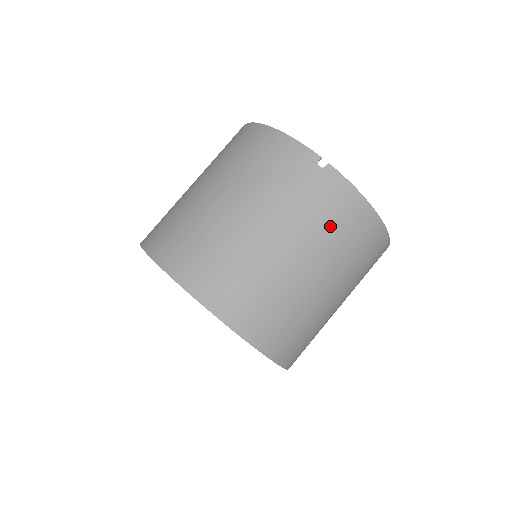
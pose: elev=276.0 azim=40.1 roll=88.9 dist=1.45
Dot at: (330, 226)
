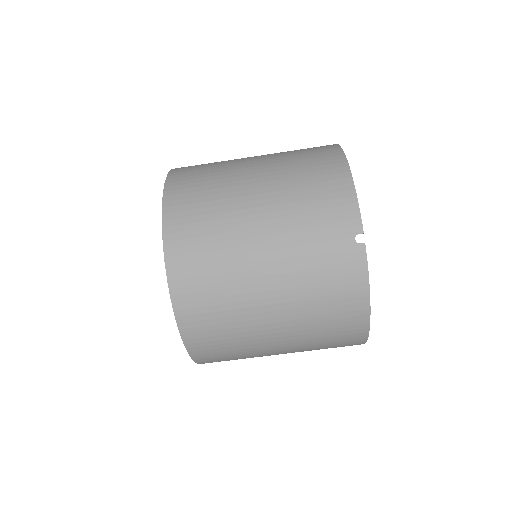
Dot at: (320, 293)
